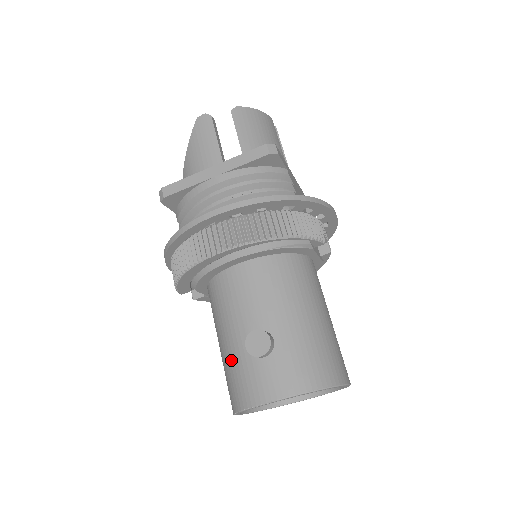
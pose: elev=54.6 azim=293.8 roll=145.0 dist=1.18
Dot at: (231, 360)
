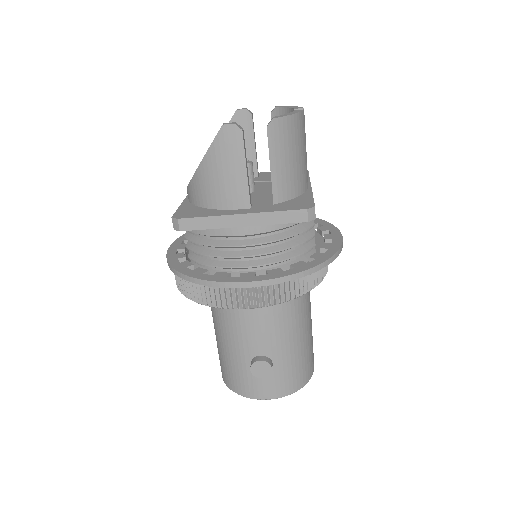
Dot at: (232, 362)
